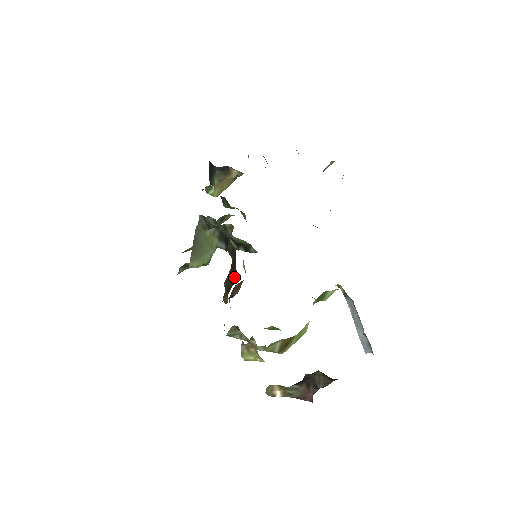
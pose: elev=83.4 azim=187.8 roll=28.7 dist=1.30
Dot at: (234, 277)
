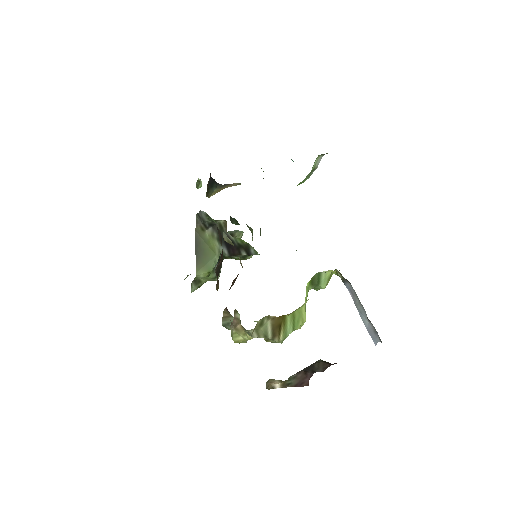
Dot at: (221, 259)
